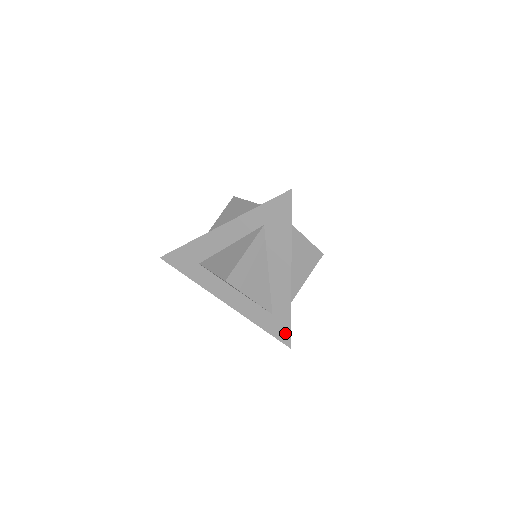
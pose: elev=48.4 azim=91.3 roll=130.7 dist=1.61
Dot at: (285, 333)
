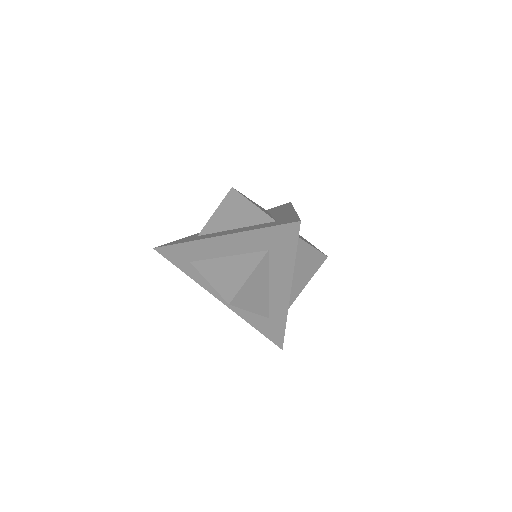
Dot at: (292, 220)
